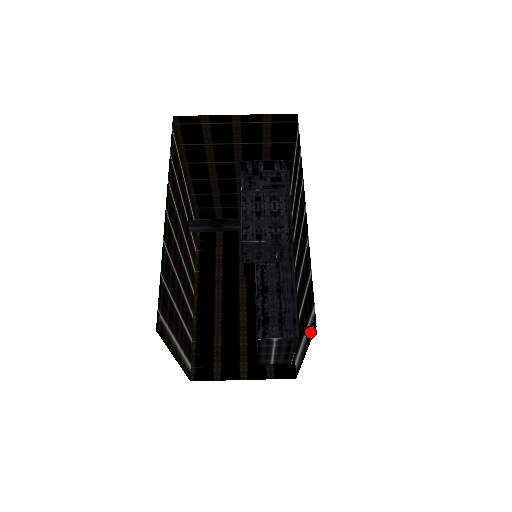
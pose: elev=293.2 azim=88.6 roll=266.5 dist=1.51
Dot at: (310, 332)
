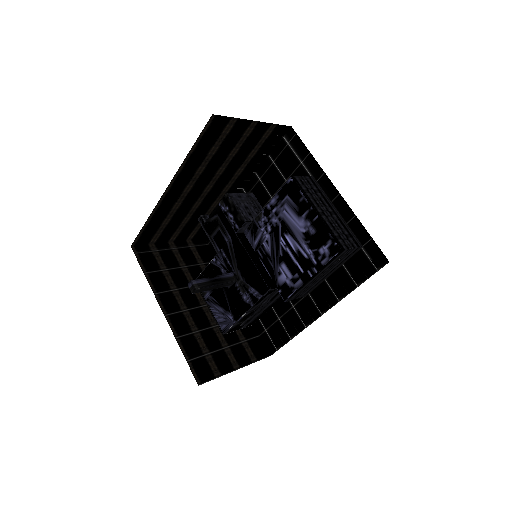
Dot at: (304, 154)
